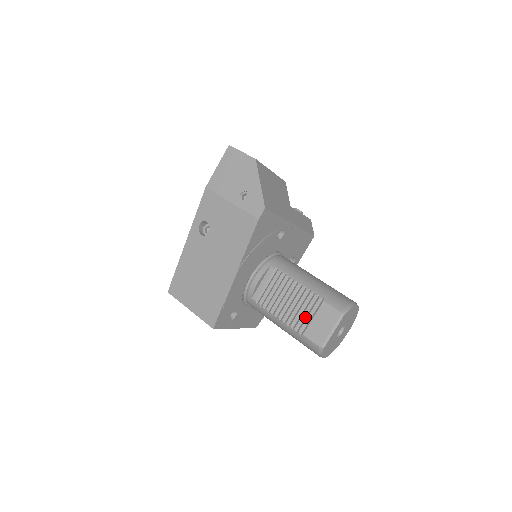
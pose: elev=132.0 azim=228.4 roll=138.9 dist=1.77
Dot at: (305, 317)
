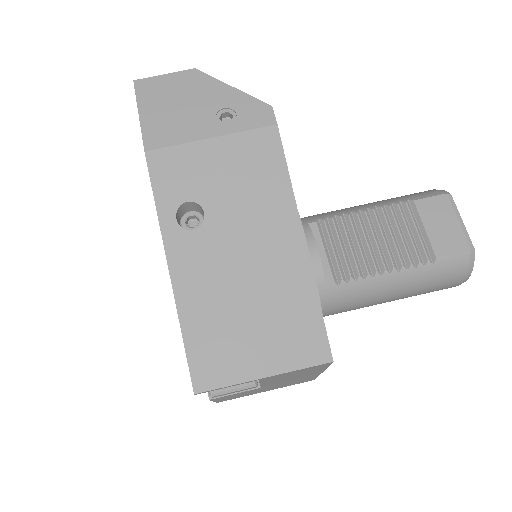
Dot at: (414, 239)
